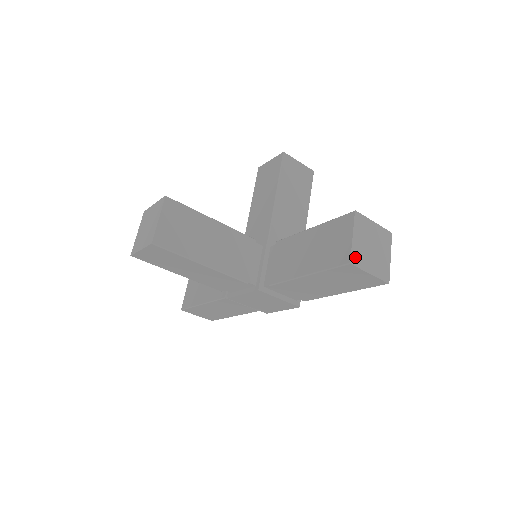
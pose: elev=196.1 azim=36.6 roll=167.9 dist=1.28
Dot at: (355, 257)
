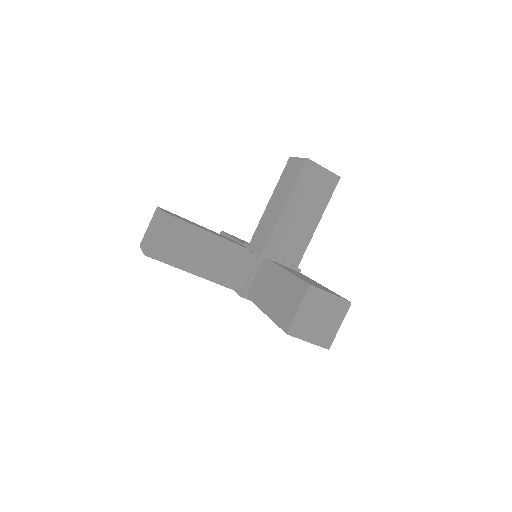
Dot at: (294, 328)
